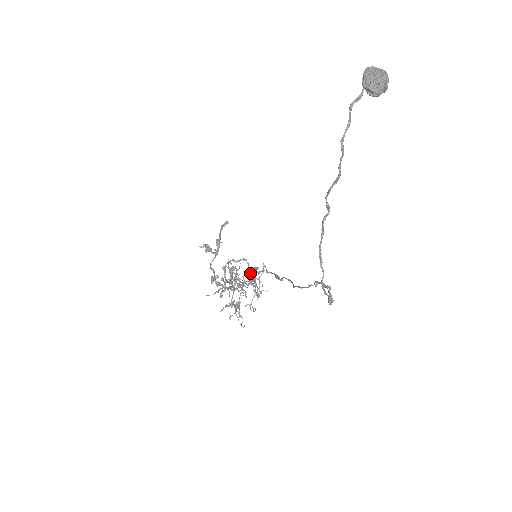
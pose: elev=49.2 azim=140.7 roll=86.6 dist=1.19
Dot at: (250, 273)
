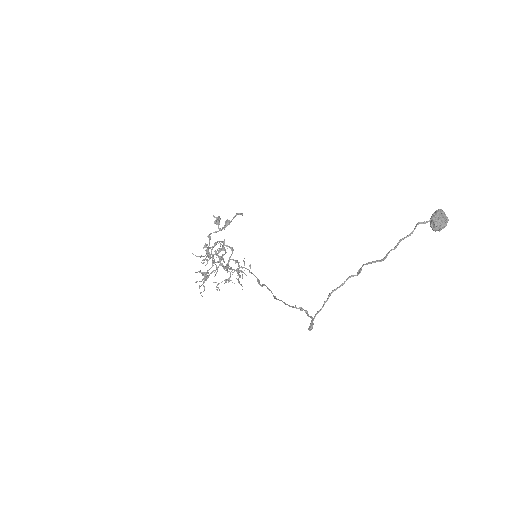
Dot at: occluded
